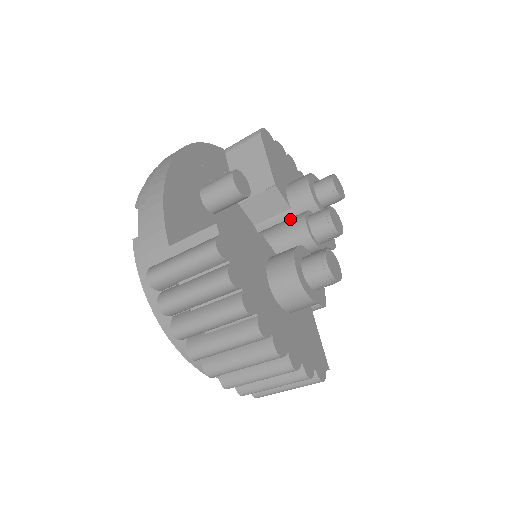
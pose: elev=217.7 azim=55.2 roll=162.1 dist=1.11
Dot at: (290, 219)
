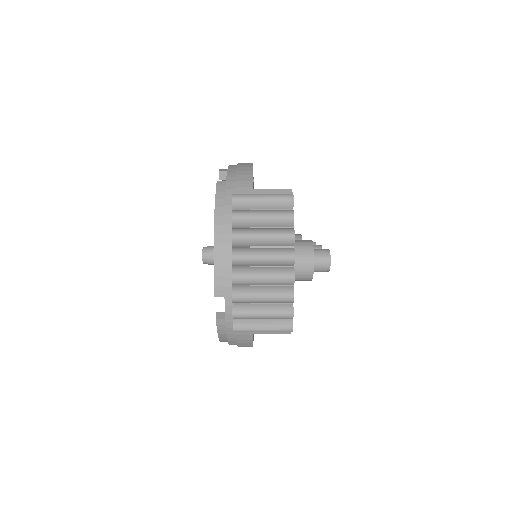
Dot at: occluded
